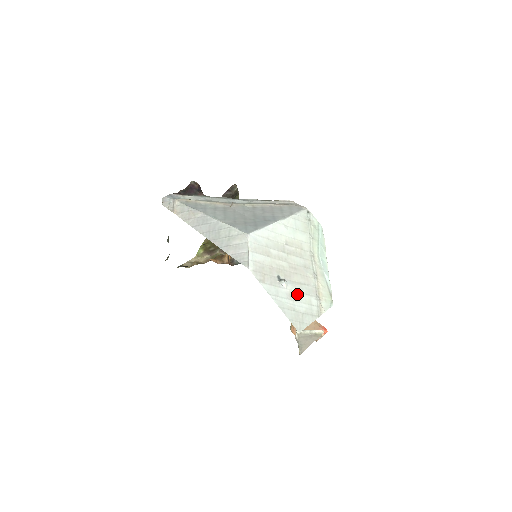
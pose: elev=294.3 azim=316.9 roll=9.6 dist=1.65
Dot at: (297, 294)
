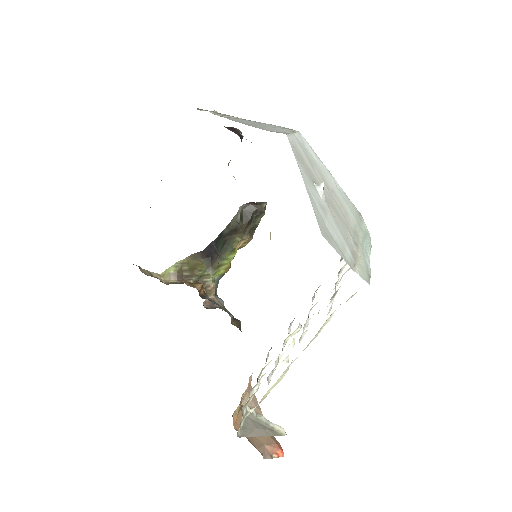
Dot at: (331, 219)
